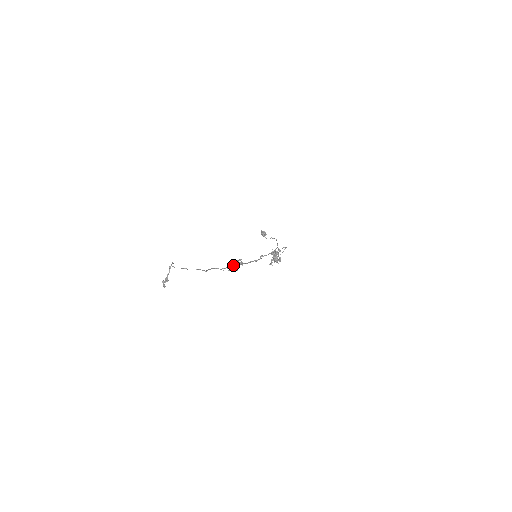
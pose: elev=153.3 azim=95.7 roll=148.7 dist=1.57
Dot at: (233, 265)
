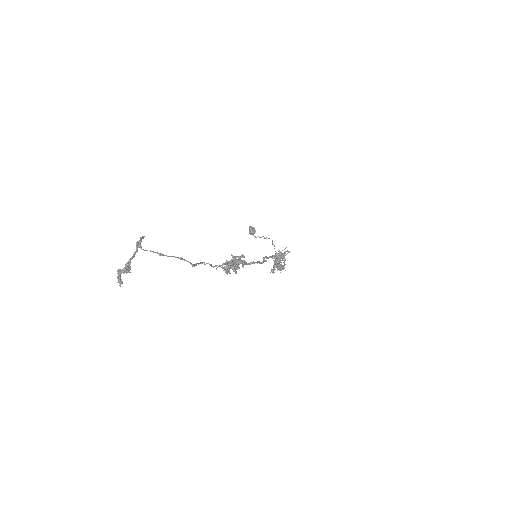
Dot at: (233, 263)
